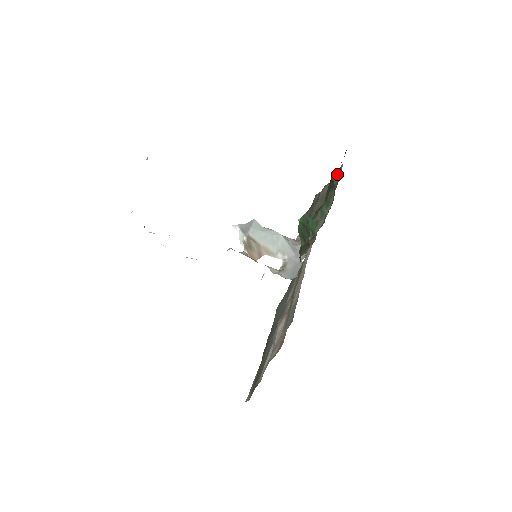
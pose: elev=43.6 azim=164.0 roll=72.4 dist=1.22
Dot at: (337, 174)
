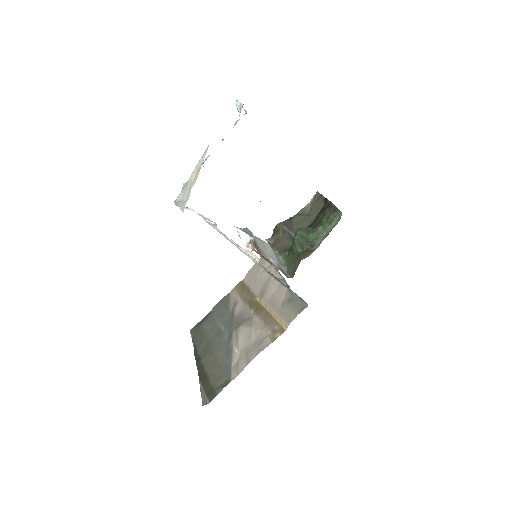
Dot at: (304, 210)
